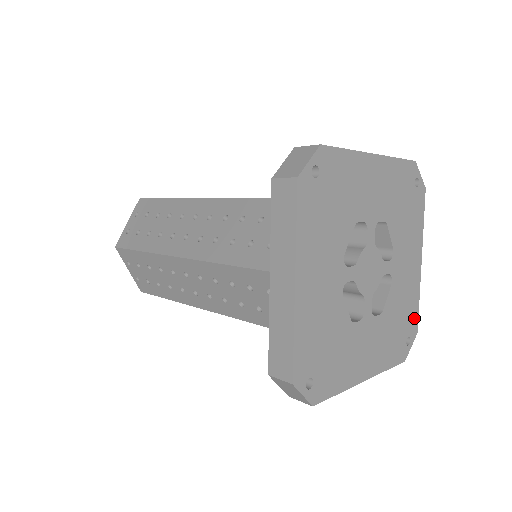
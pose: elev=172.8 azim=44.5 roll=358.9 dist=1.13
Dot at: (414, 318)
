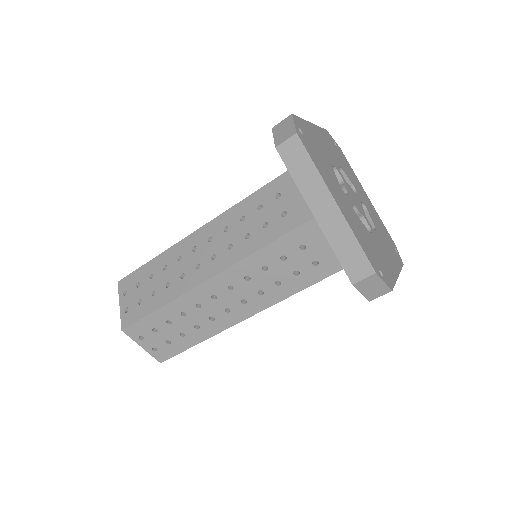
Dot at: (388, 235)
